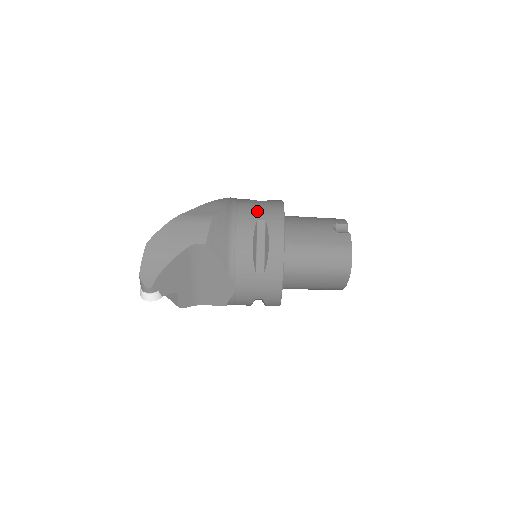
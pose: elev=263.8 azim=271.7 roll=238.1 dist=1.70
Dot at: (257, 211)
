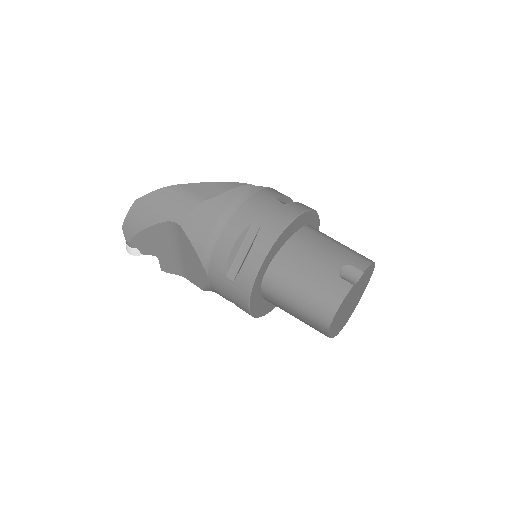
Dot at: (260, 212)
